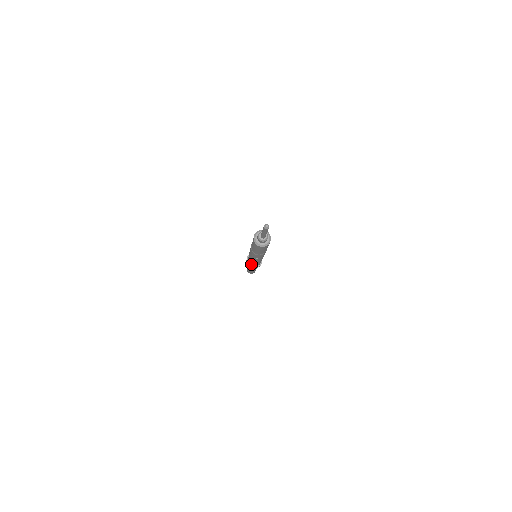
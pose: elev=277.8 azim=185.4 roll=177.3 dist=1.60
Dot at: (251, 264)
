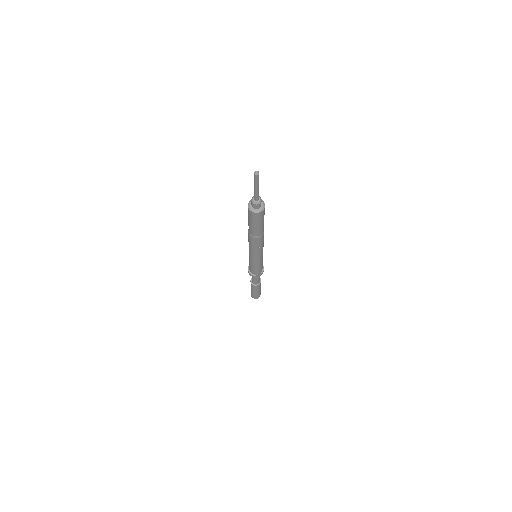
Dot at: (255, 270)
